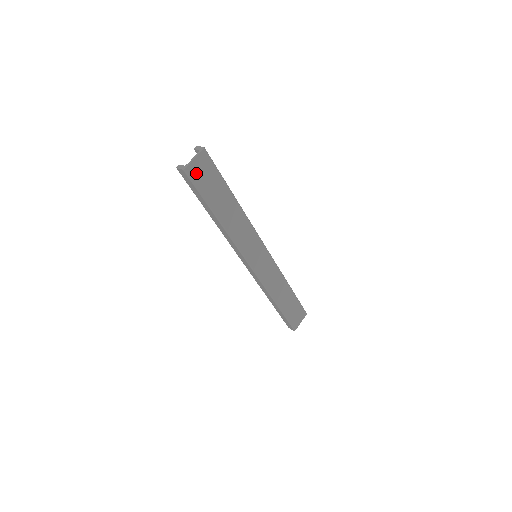
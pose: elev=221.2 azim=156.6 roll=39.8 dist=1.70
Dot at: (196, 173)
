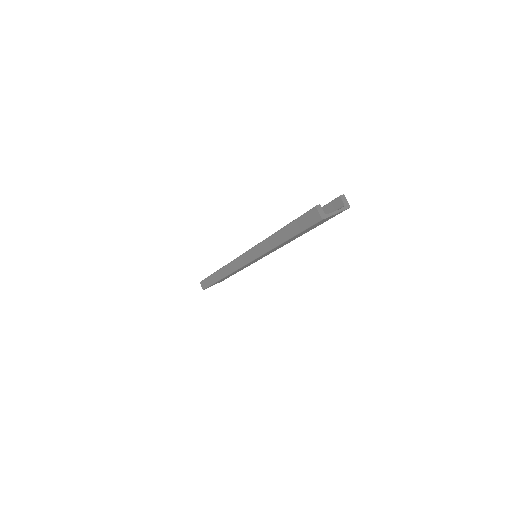
Dot at: (322, 221)
